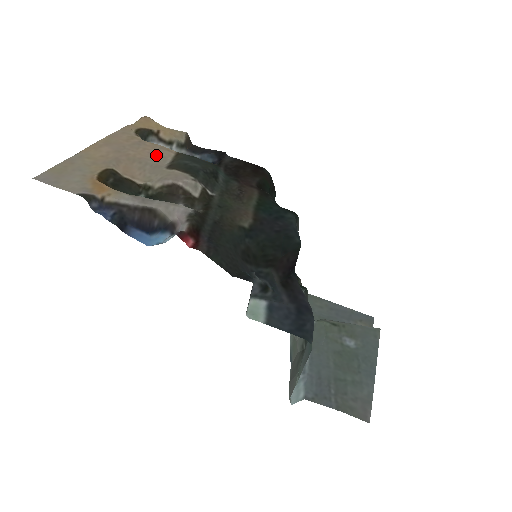
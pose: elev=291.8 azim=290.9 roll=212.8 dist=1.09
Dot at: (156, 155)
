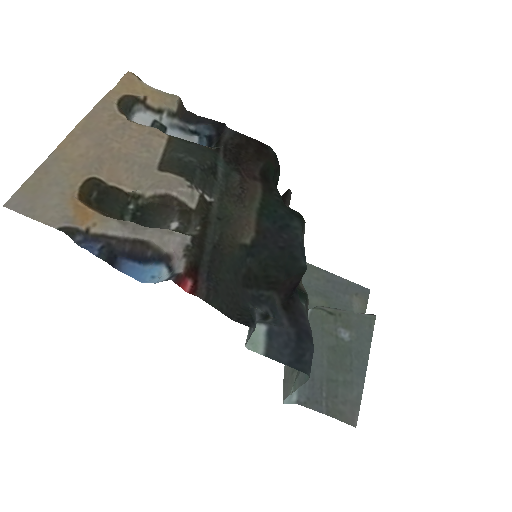
Dot at: (145, 147)
